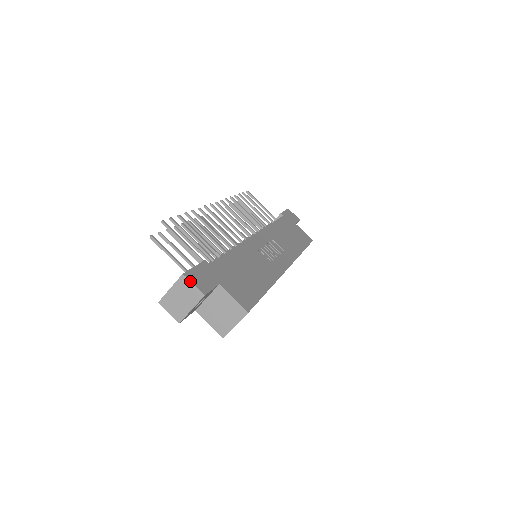
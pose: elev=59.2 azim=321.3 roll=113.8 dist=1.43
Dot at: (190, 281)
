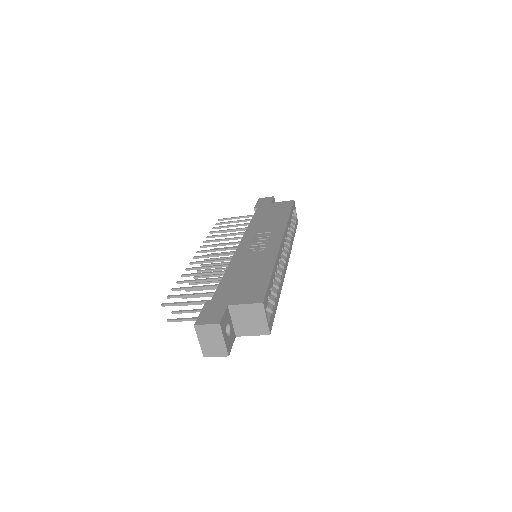
Dot at: (202, 325)
